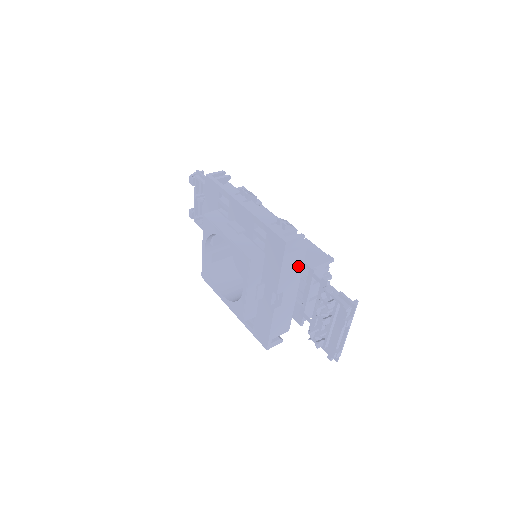
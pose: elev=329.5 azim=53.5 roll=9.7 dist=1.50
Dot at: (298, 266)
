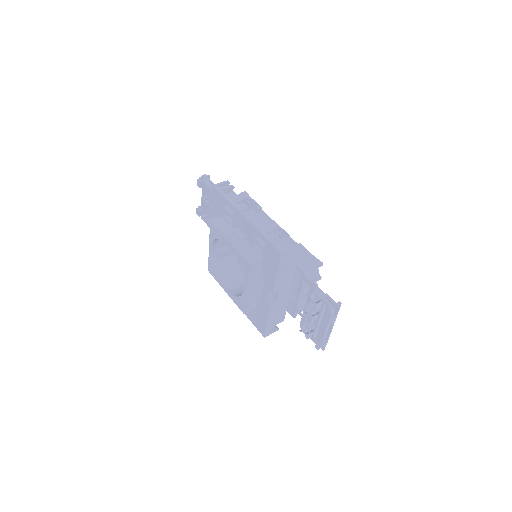
Dot at: (292, 270)
